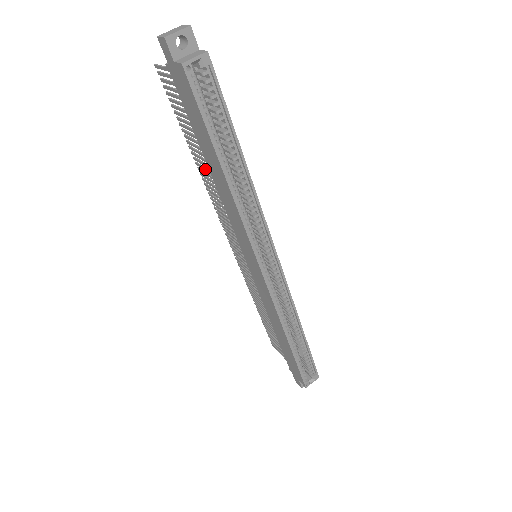
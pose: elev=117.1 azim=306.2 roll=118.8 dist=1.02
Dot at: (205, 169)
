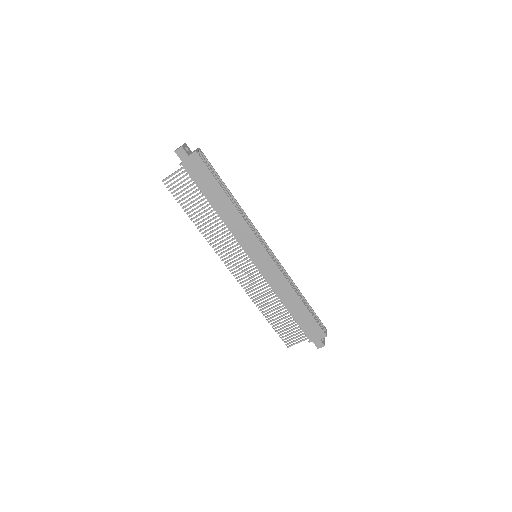
Dot at: (208, 222)
